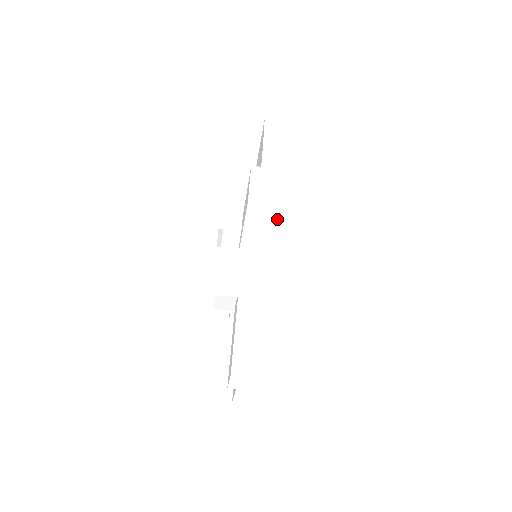
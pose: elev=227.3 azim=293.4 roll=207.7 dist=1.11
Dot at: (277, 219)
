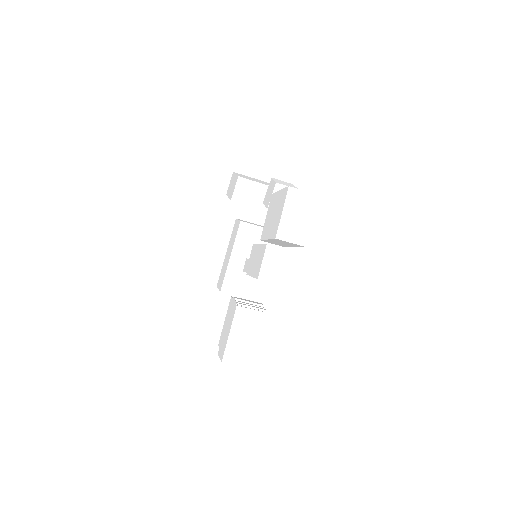
Dot at: occluded
